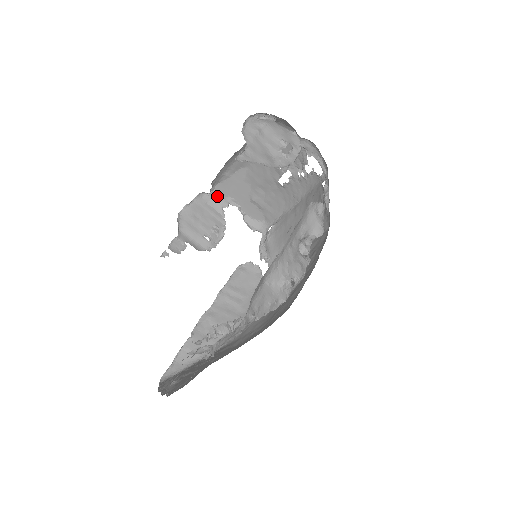
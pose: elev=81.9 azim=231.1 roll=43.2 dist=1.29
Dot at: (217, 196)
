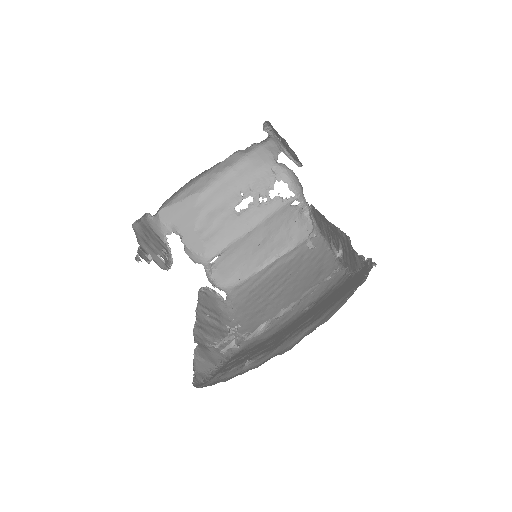
Dot at: (159, 222)
